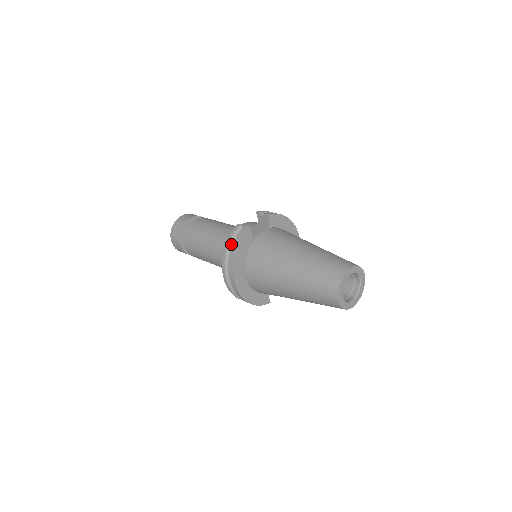
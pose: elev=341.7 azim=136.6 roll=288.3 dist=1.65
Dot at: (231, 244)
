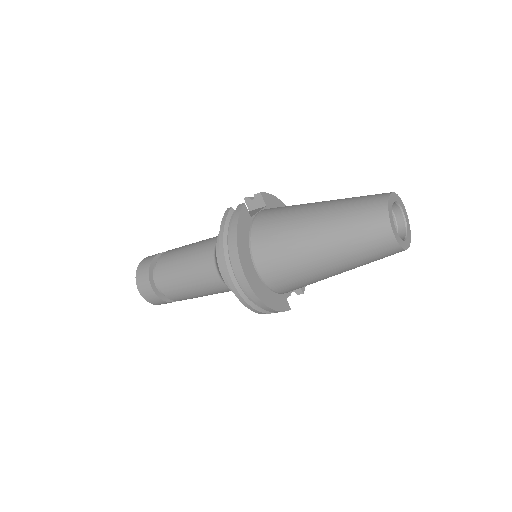
Dot at: (226, 230)
